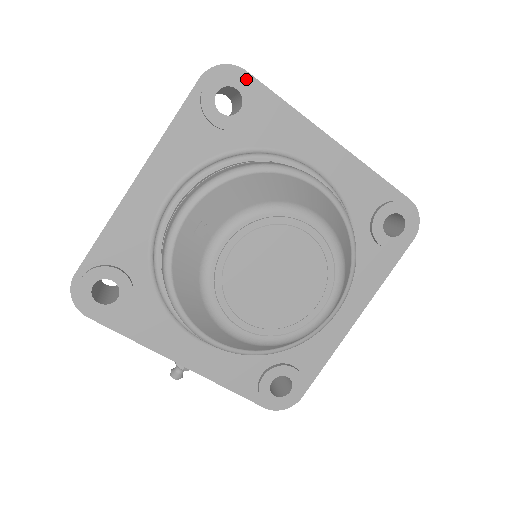
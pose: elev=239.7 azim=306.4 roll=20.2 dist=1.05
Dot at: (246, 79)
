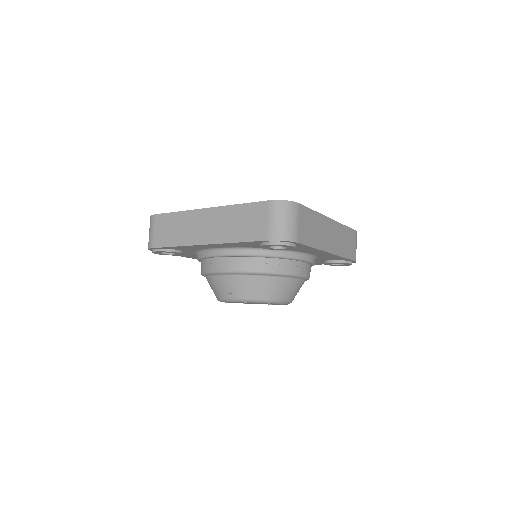
Dot at: (295, 247)
